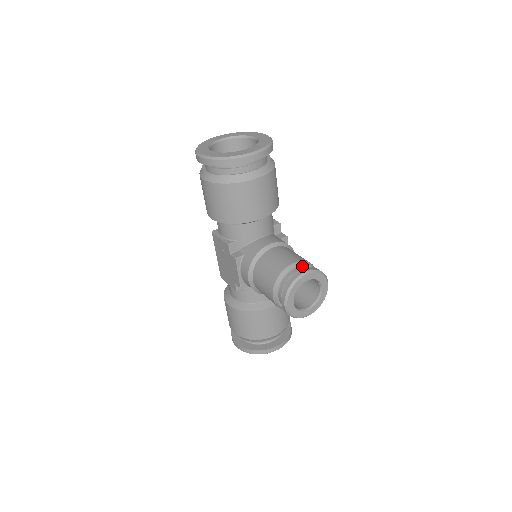
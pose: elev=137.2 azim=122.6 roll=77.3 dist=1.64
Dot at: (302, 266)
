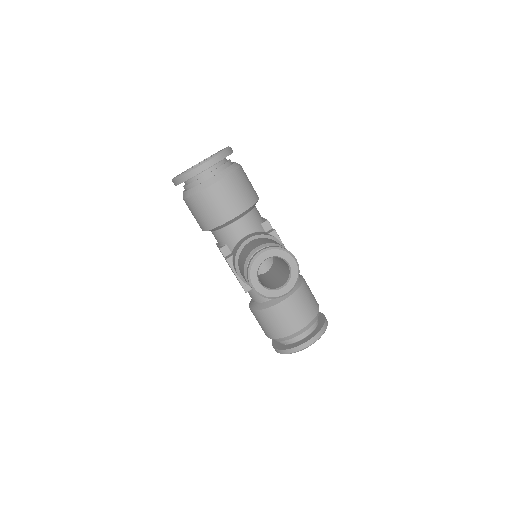
Dot at: occluded
